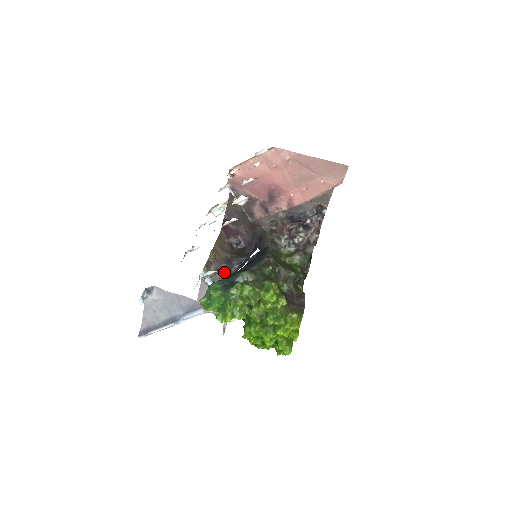
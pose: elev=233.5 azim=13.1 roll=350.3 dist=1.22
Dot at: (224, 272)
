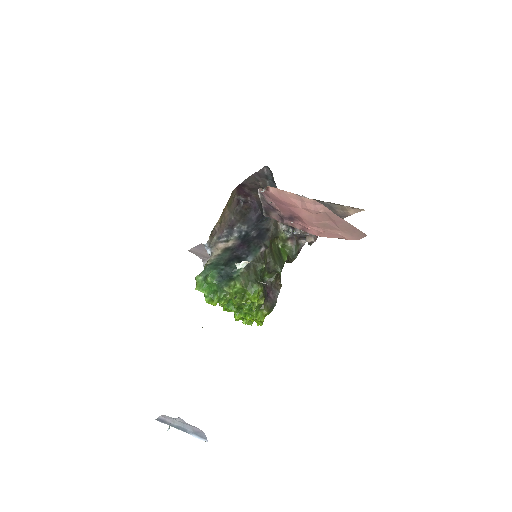
Dot at: (224, 240)
